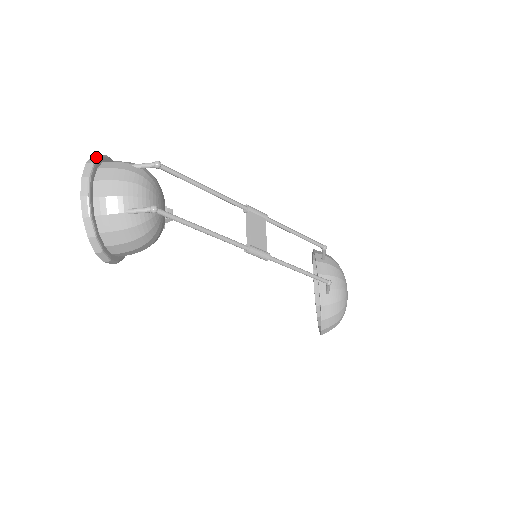
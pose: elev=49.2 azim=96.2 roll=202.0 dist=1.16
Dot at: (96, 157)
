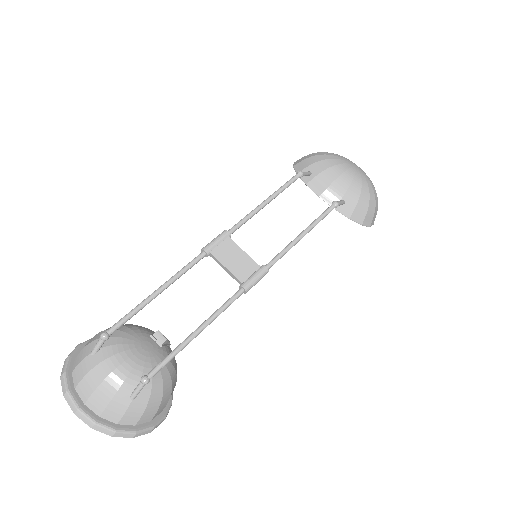
Dot at: (63, 379)
